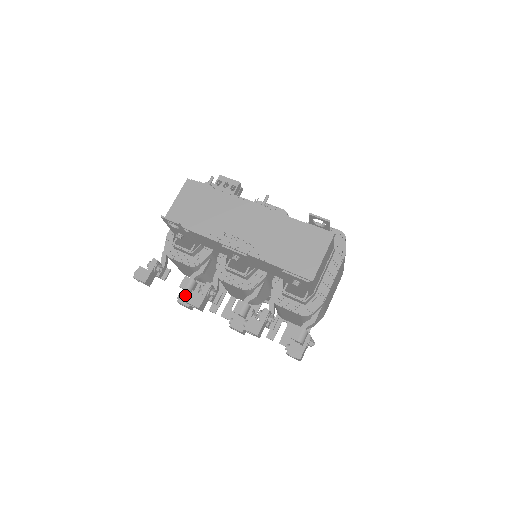
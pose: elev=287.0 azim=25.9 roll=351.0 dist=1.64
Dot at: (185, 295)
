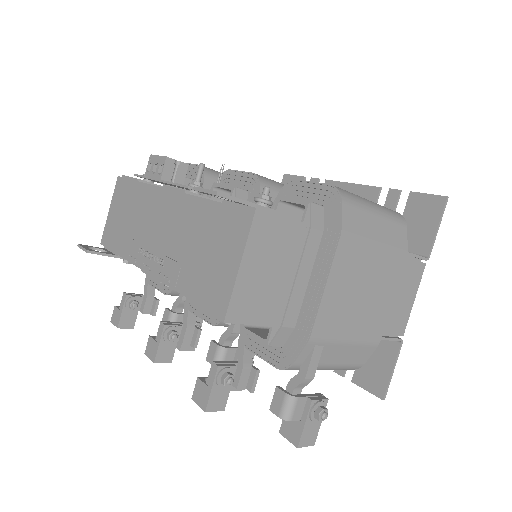
Dot at: occluded
